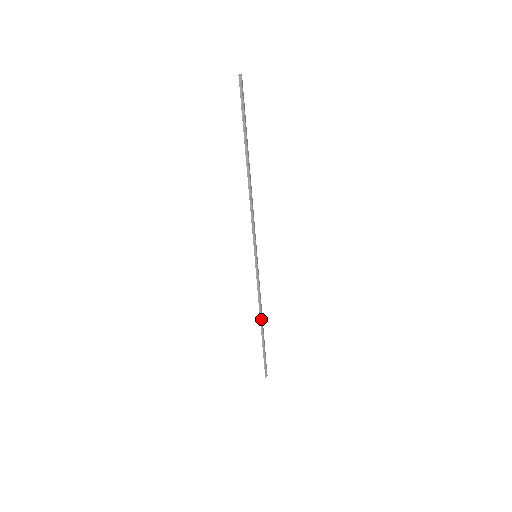
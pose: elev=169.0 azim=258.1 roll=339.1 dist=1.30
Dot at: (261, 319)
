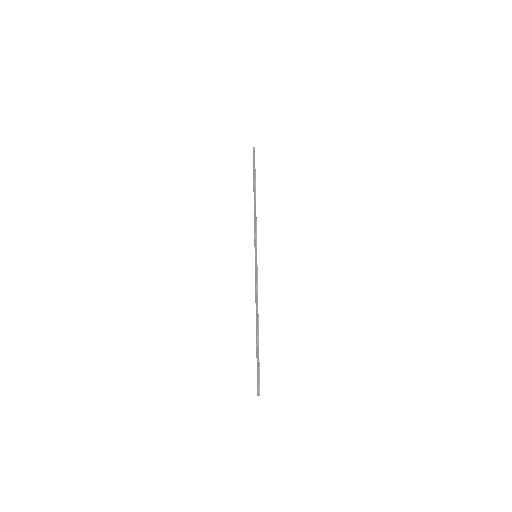
Dot at: (257, 317)
